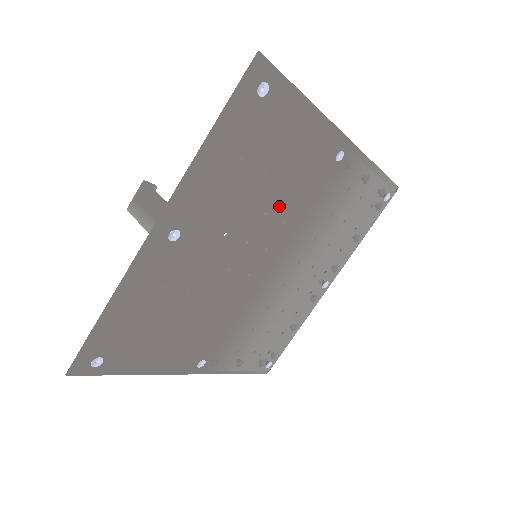
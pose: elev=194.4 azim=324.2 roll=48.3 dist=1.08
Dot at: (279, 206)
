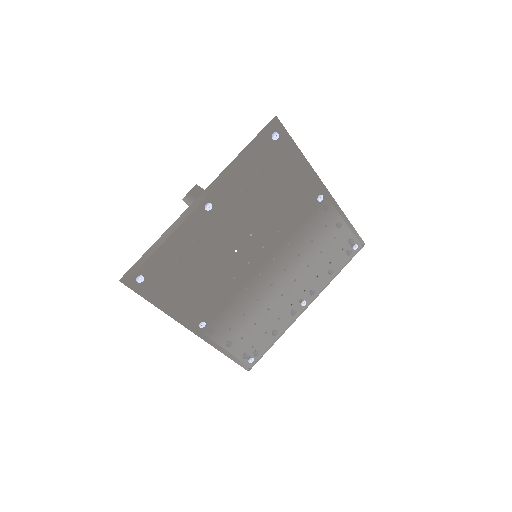
Dot at: (276, 217)
